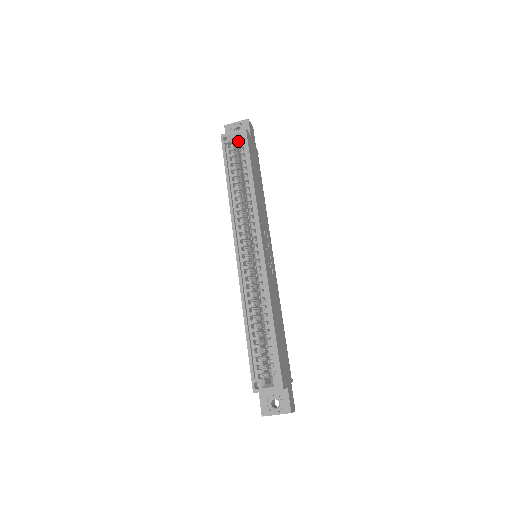
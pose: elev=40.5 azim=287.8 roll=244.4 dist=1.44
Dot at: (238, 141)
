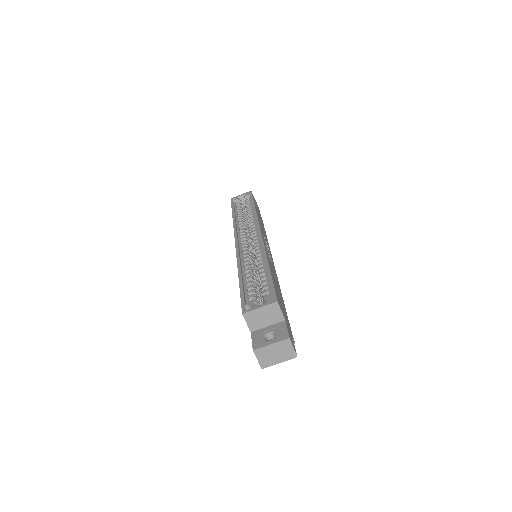
Dot at: (244, 199)
